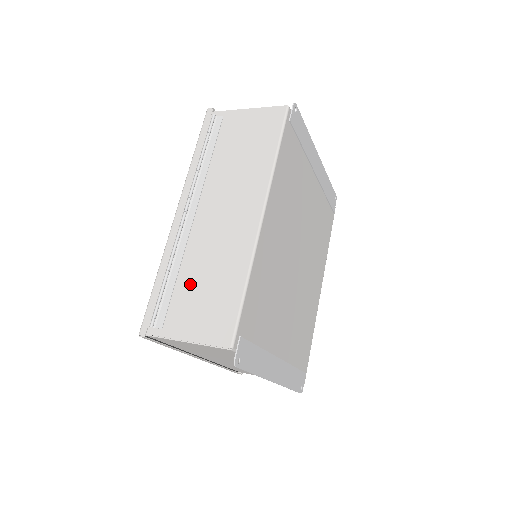
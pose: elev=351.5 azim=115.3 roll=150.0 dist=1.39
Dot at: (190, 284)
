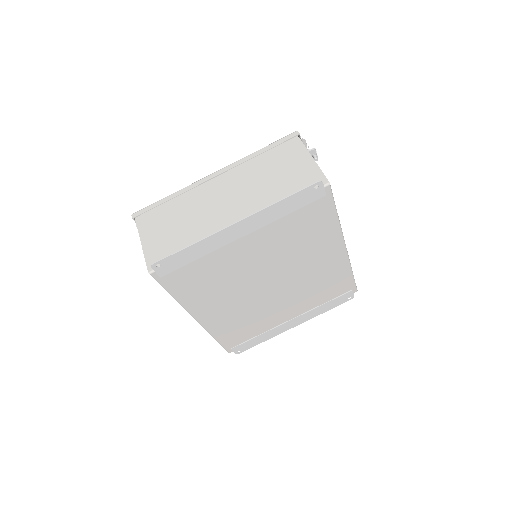
Dot at: occluded
